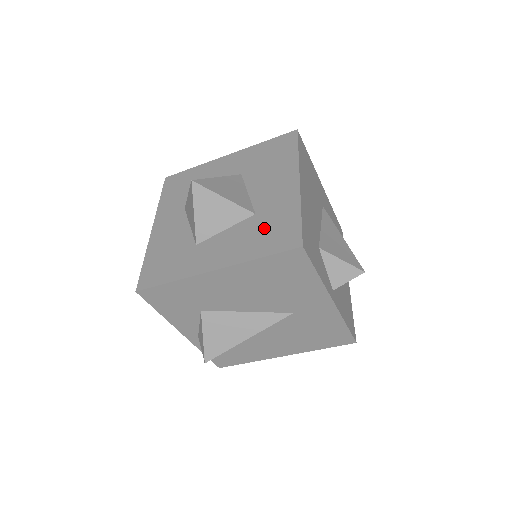
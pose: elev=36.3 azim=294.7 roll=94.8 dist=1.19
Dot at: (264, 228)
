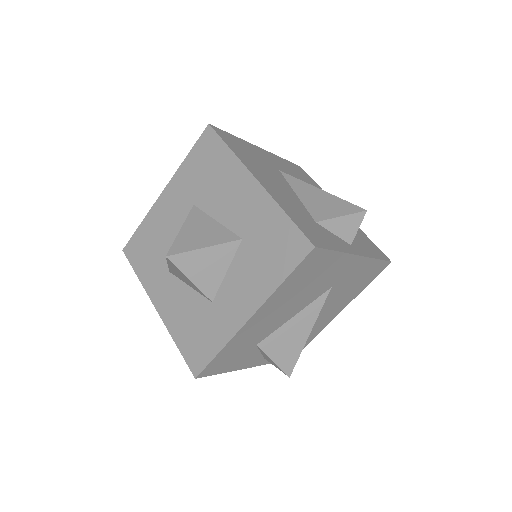
Dot at: (263, 249)
